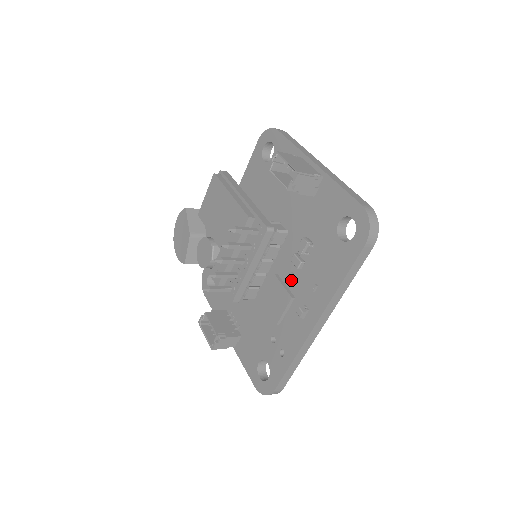
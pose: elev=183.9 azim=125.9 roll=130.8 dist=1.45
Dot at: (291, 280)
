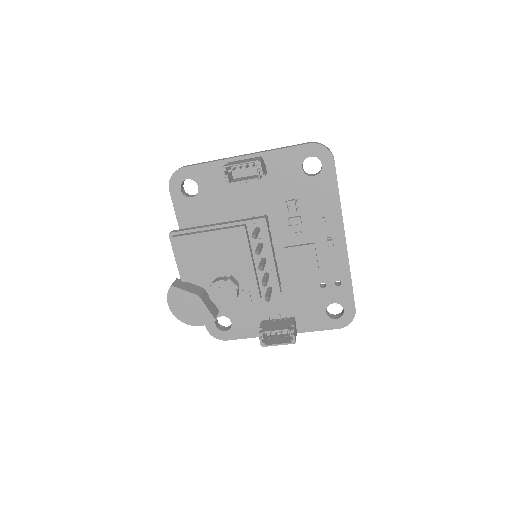
Dot at: (300, 238)
